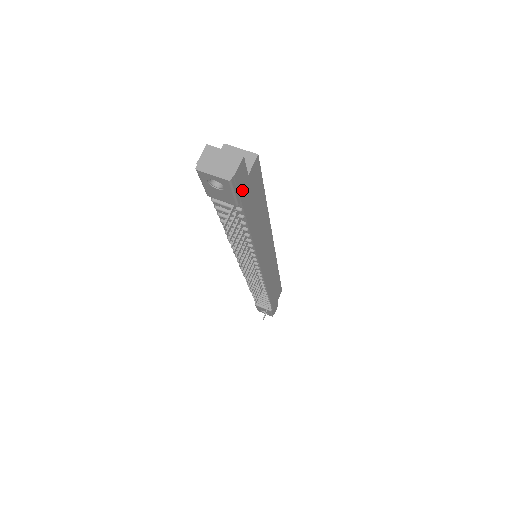
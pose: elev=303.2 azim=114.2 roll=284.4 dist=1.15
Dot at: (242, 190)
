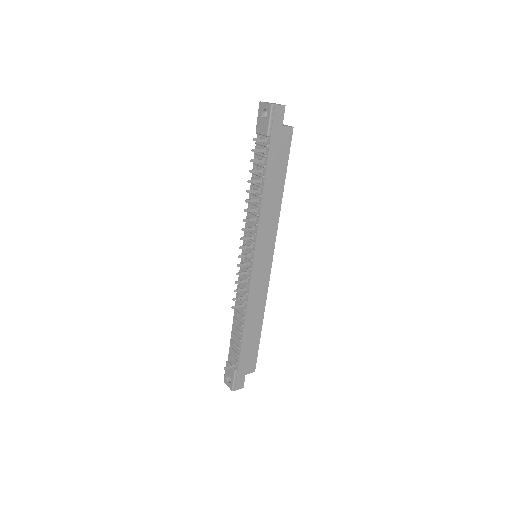
Dot at: (275, 128)
